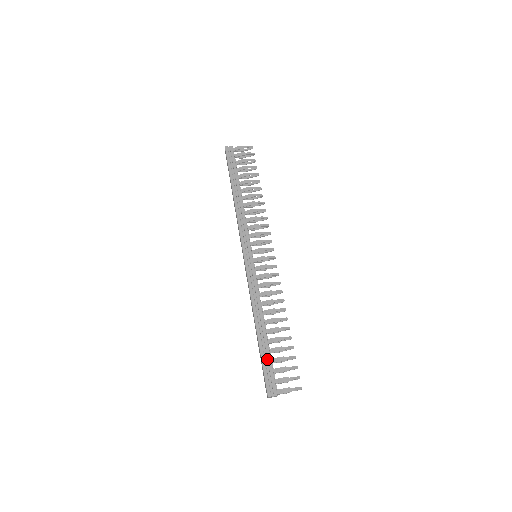
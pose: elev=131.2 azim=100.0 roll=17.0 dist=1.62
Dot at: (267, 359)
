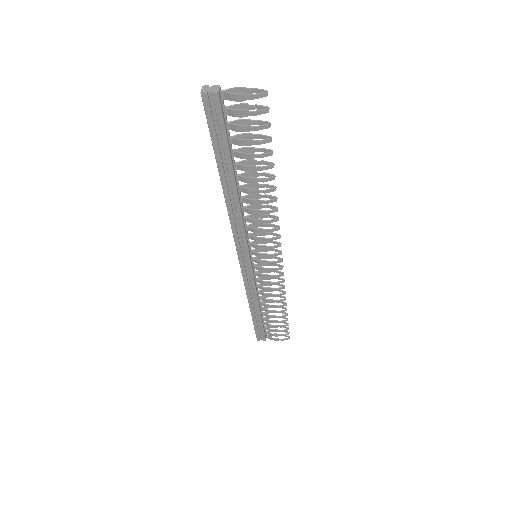
Dot at: occluded
